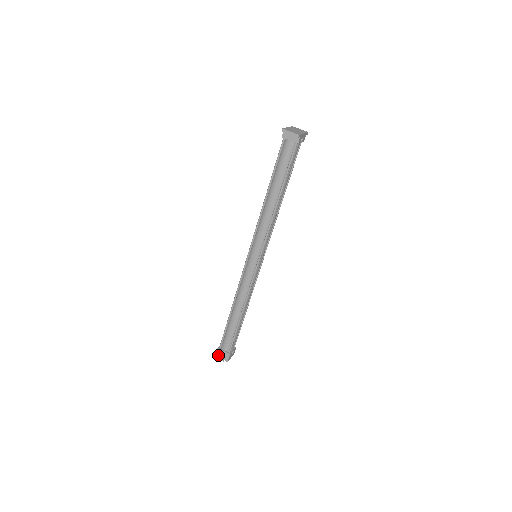
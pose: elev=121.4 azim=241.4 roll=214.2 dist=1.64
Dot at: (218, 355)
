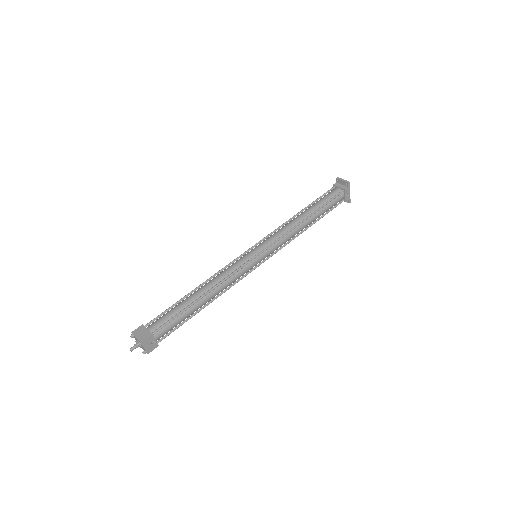
Dot at: (135, 333)
